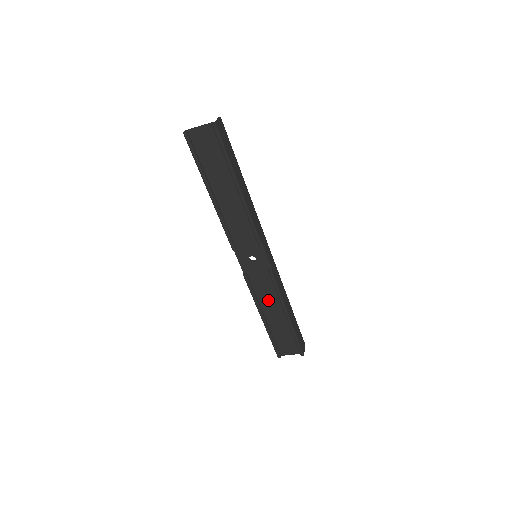
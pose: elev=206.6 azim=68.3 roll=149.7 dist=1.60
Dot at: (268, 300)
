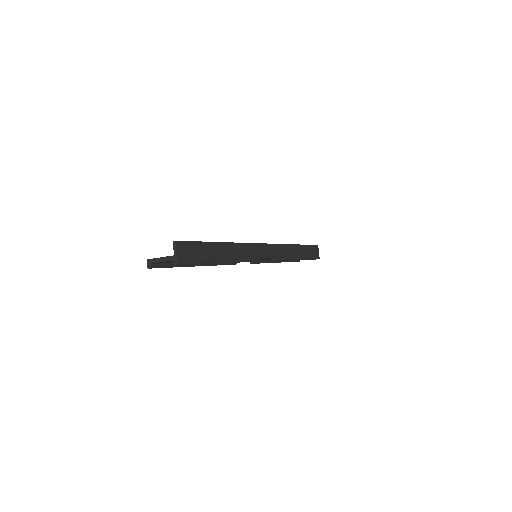
Dot at: occluded
